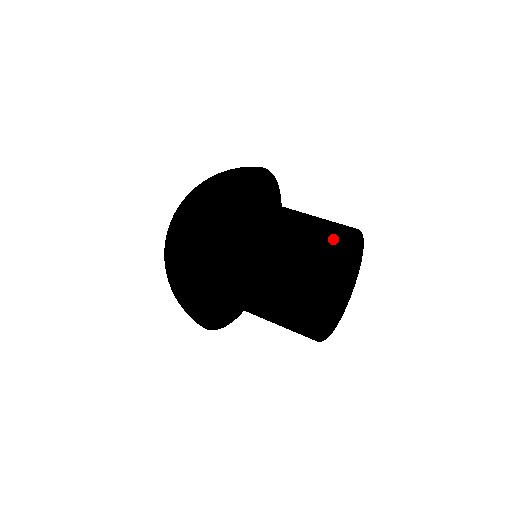
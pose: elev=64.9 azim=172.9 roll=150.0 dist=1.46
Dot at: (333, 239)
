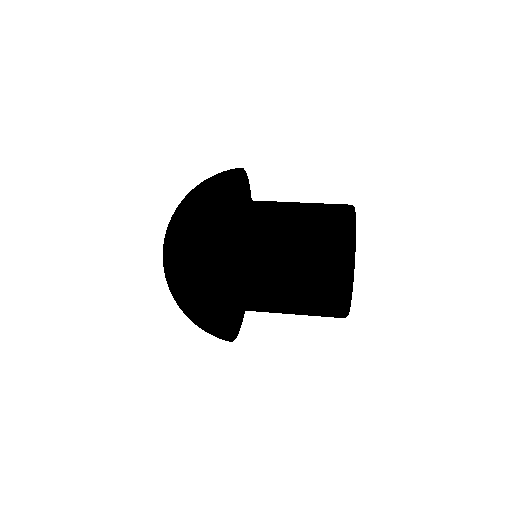
Dot at: (342, 213)
